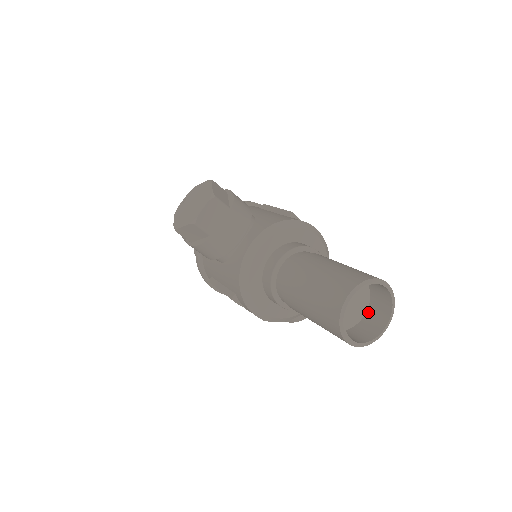
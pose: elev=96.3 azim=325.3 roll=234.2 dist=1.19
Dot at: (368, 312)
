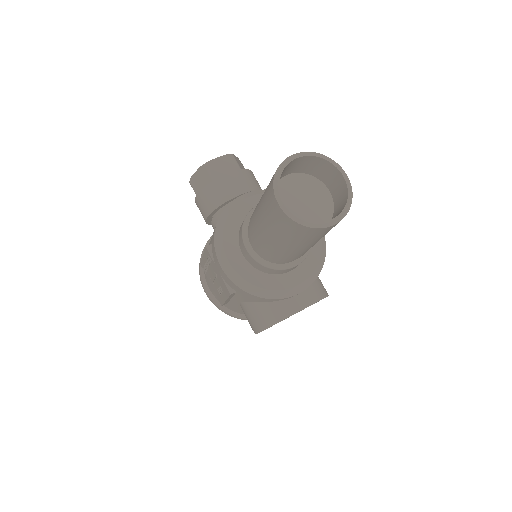
Dot at: occluded
